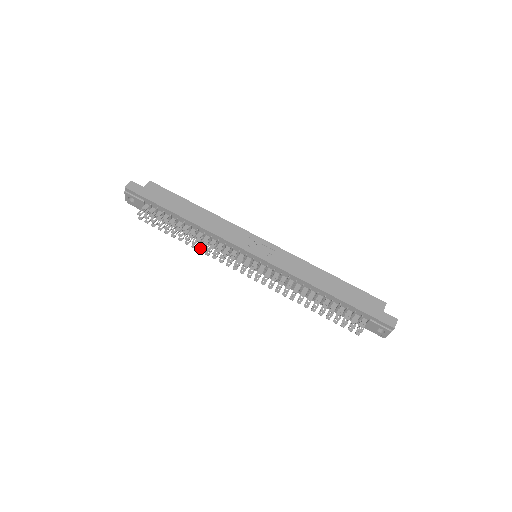
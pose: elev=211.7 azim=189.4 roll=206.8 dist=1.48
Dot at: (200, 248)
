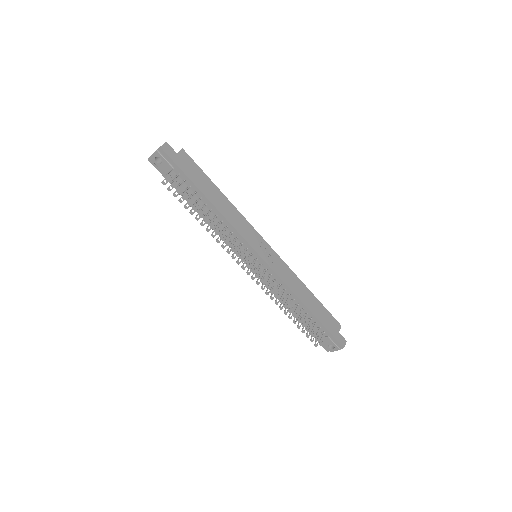
Dot at: occluded
